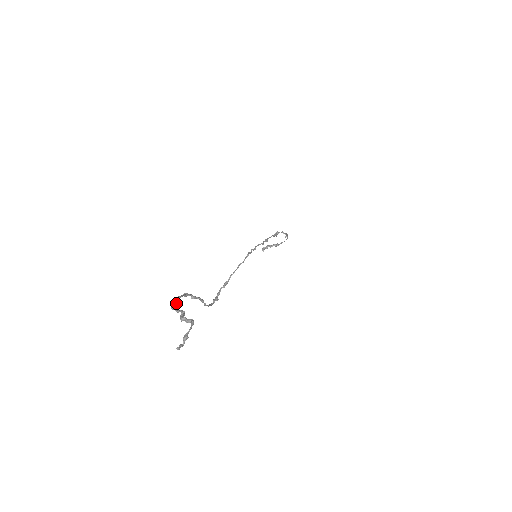
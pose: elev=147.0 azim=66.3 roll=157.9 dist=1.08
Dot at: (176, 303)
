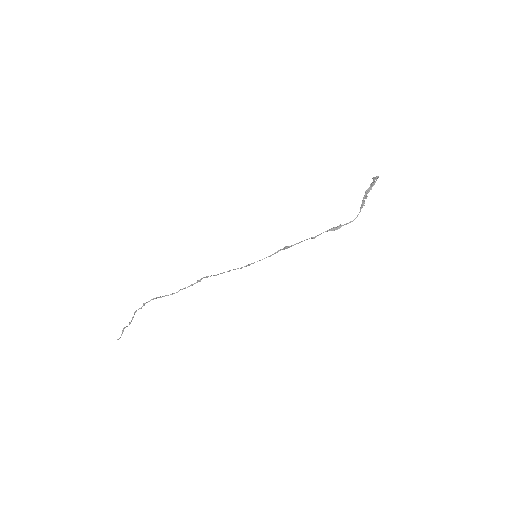
Dot at: (141, 307)
